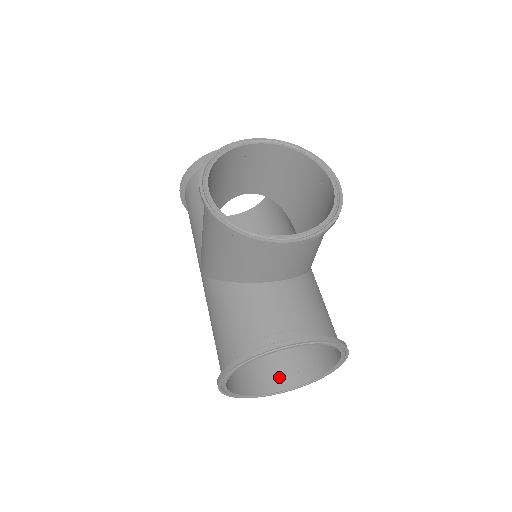
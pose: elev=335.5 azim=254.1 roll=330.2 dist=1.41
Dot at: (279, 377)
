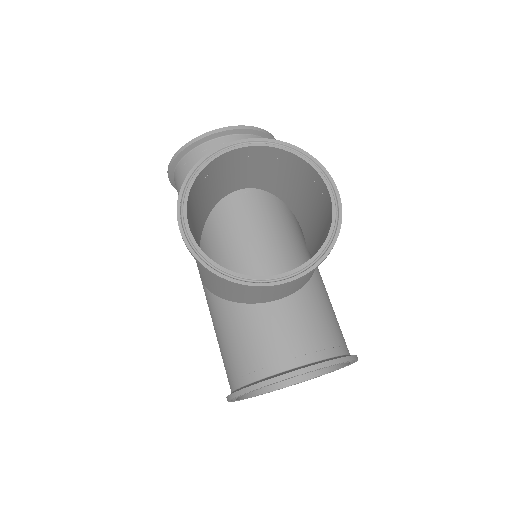
Dot at: occluded
